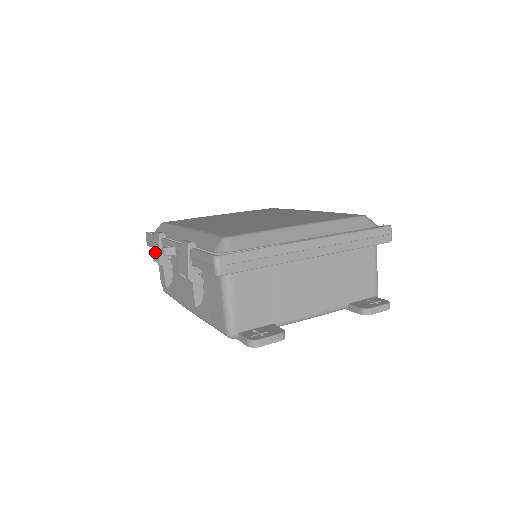
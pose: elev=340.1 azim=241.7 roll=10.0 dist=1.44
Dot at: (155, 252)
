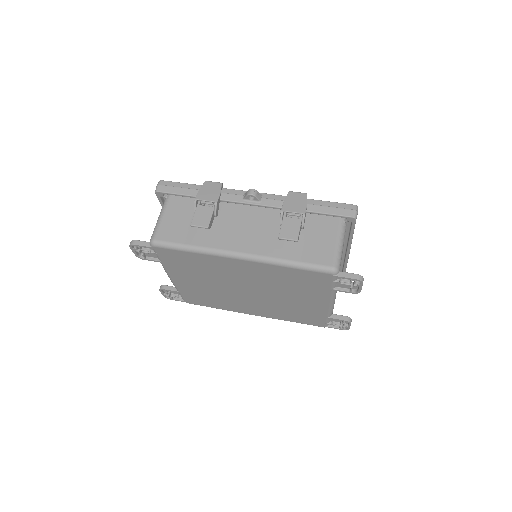
Dot at: (206, 194)
